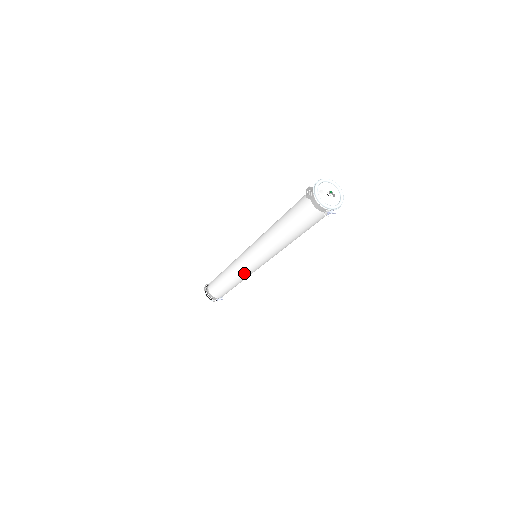
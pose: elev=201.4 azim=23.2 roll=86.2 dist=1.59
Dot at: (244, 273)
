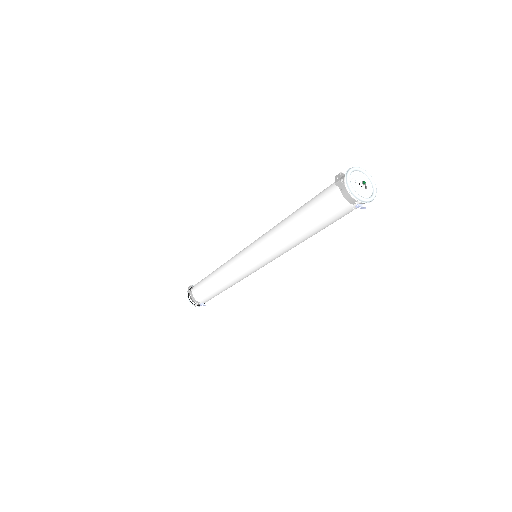
Dot at: (239, 274)
